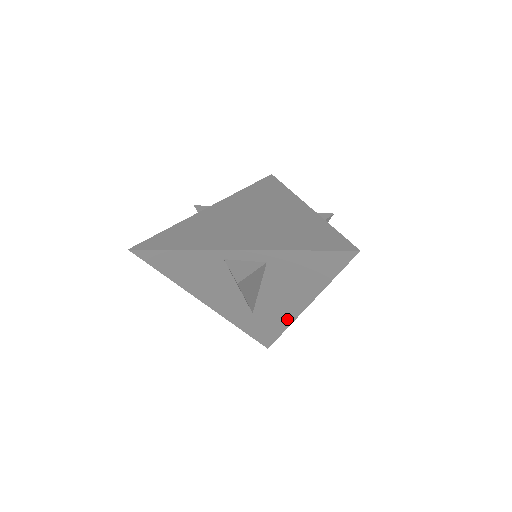
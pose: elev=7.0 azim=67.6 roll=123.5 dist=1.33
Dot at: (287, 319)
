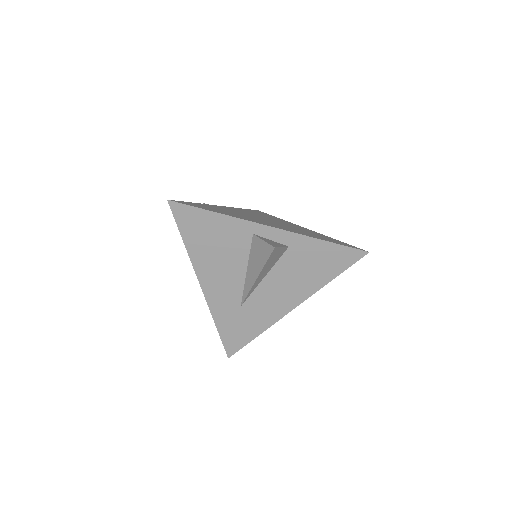
Dot at: (269, 320)
